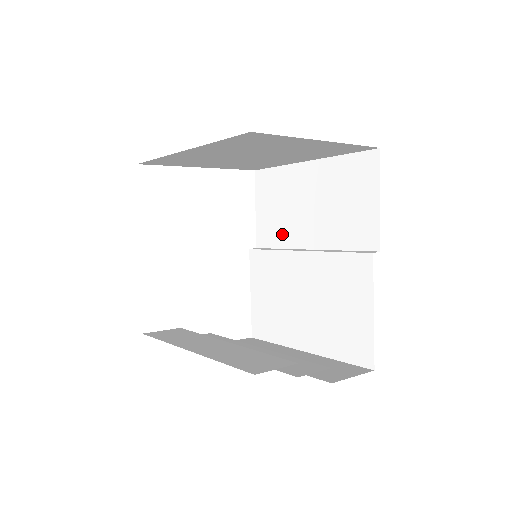
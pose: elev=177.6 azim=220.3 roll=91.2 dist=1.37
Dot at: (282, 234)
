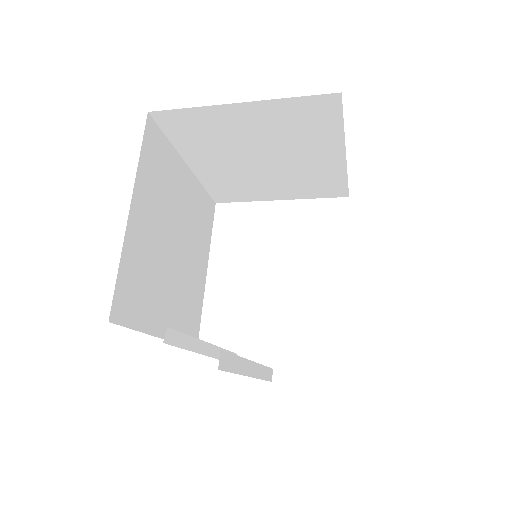
Dot at: occluded
